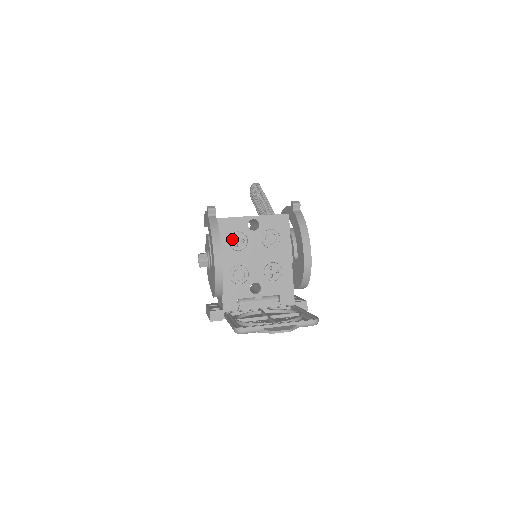
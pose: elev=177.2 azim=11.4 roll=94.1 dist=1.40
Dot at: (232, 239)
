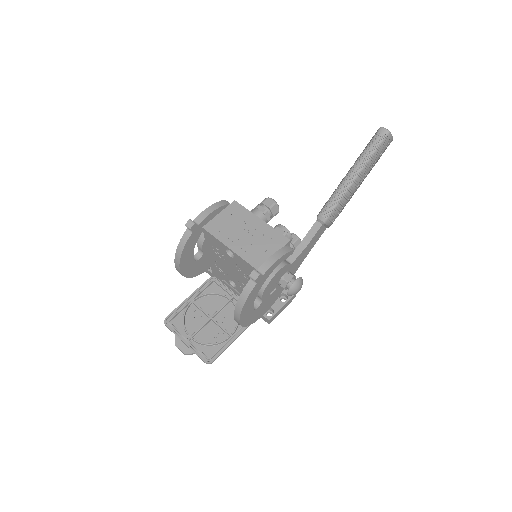
Dot at: (215, 247)
